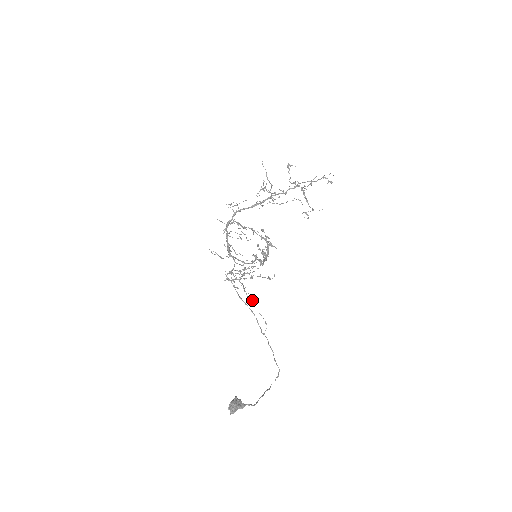
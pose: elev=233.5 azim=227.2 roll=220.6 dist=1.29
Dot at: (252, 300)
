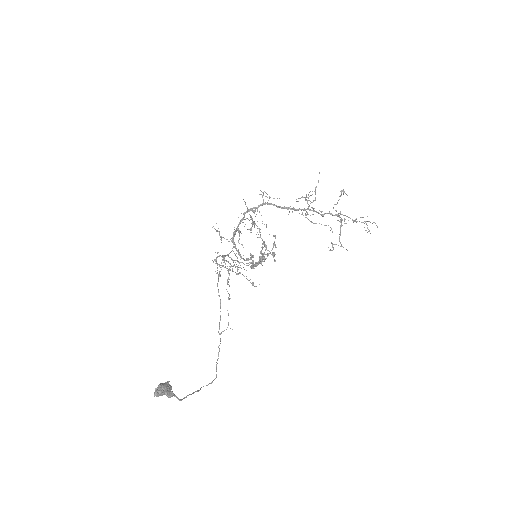
Dot at: (229, 295)
